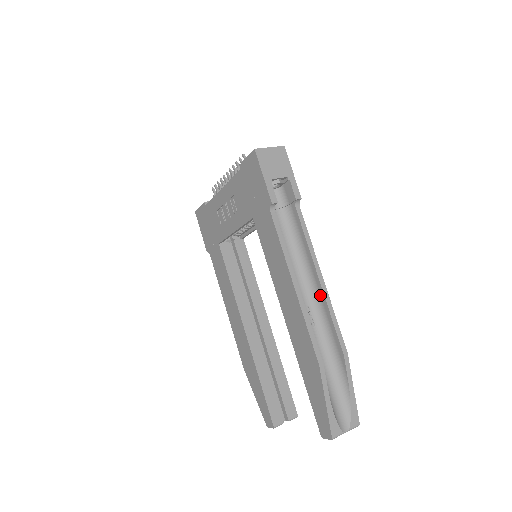
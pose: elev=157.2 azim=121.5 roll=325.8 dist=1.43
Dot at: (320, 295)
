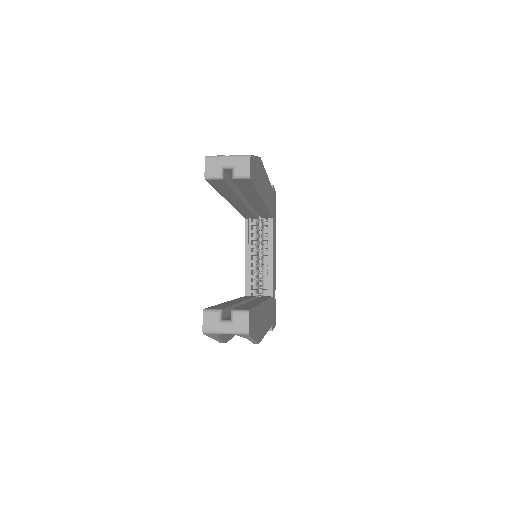
Dot at: occluded
